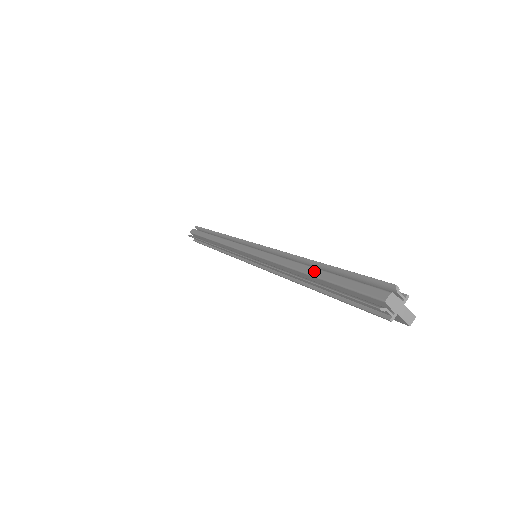
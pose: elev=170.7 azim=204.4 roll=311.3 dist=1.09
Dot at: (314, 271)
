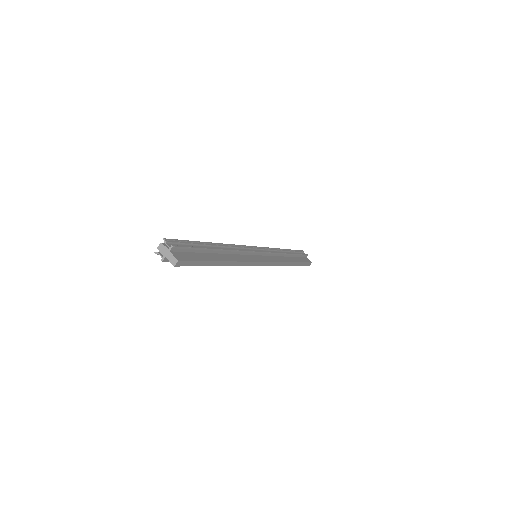
Dot at: occluded
